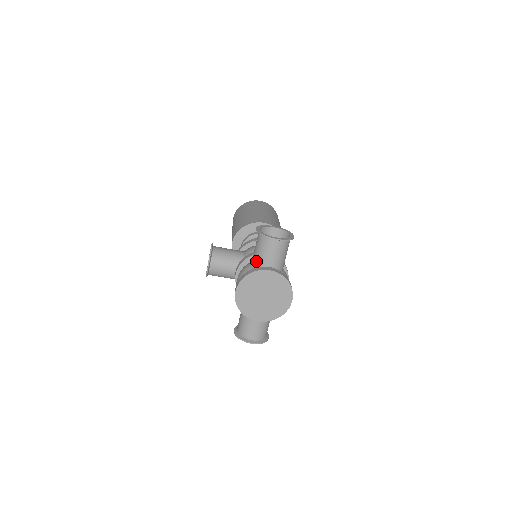
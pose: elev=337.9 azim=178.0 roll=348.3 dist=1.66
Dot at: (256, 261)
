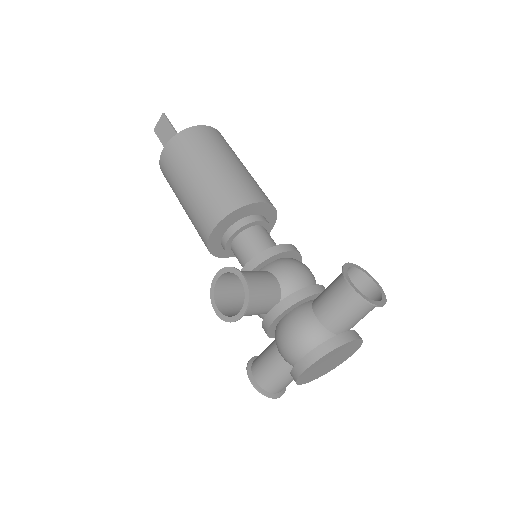
Dot at: (334, 323)
